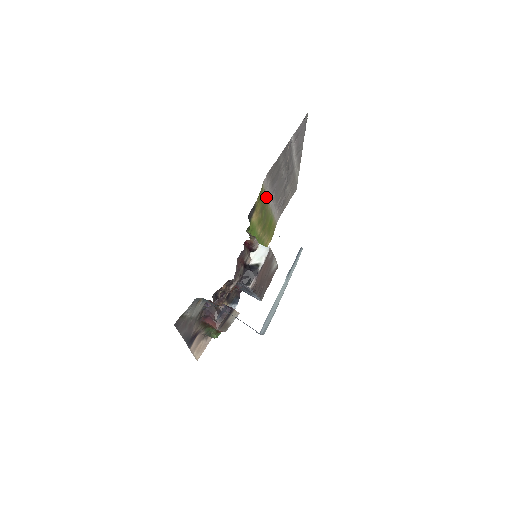
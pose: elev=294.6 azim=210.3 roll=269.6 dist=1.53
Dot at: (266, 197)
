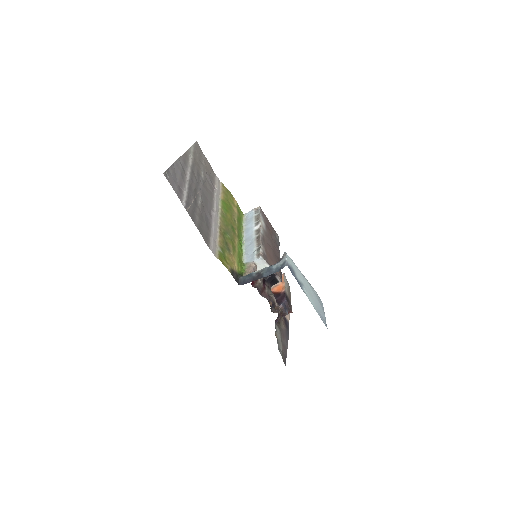
Dot at: (218, 237)
